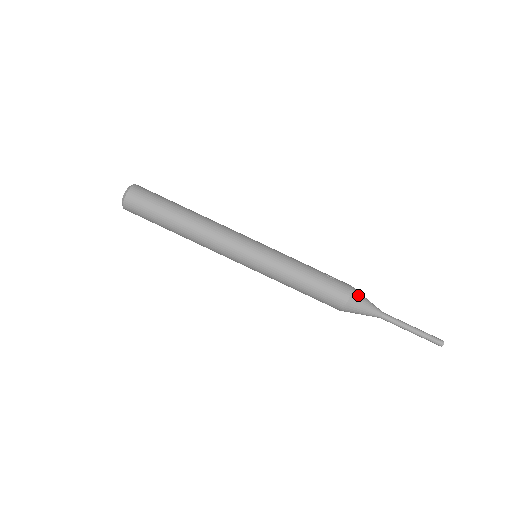
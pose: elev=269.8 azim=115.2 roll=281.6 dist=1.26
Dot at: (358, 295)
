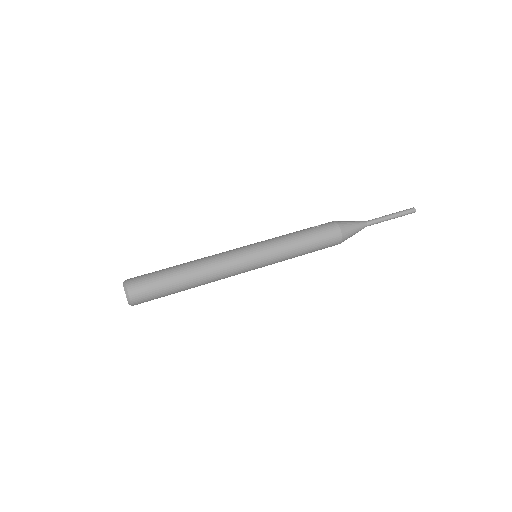
Dot at: (343, 223)
